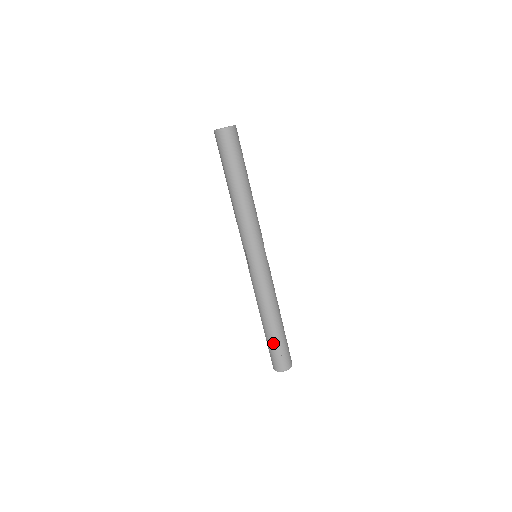
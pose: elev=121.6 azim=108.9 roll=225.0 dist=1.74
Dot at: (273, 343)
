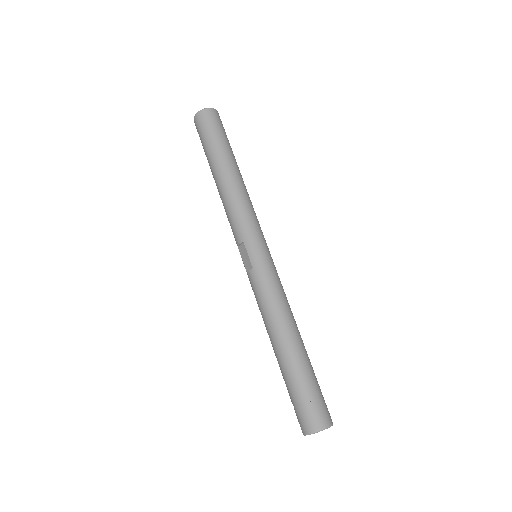
Dot at: (300, 378)
